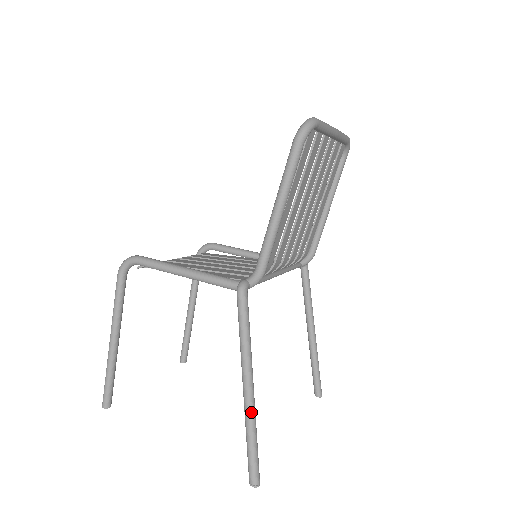
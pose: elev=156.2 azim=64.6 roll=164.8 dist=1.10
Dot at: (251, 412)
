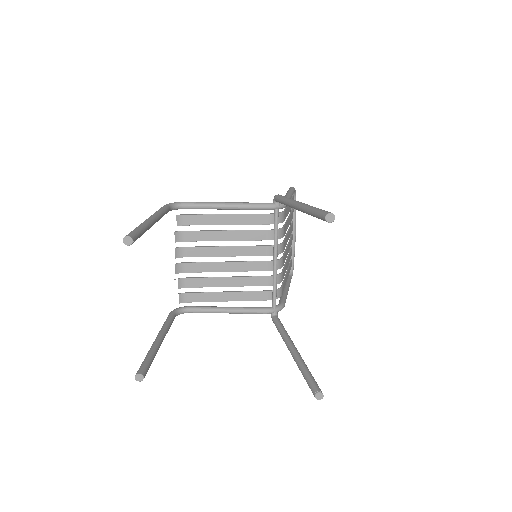
Dot at: occluded
